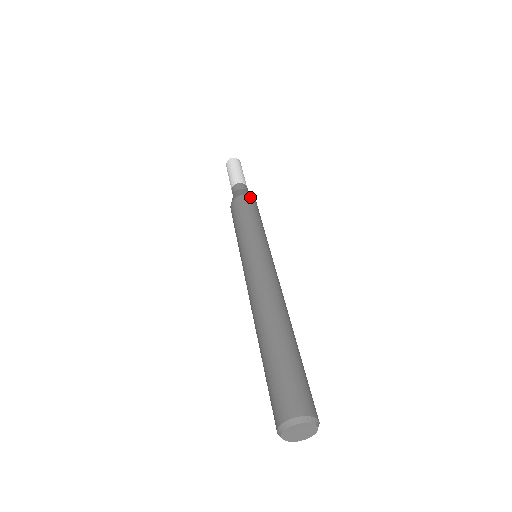
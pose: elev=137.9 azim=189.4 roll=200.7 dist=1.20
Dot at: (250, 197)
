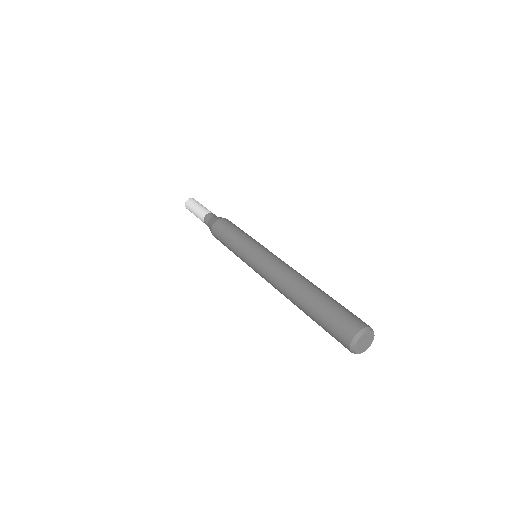
Dot at: (218, 222)
